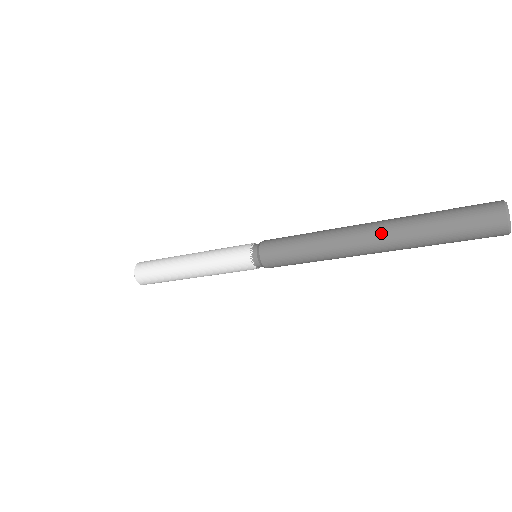
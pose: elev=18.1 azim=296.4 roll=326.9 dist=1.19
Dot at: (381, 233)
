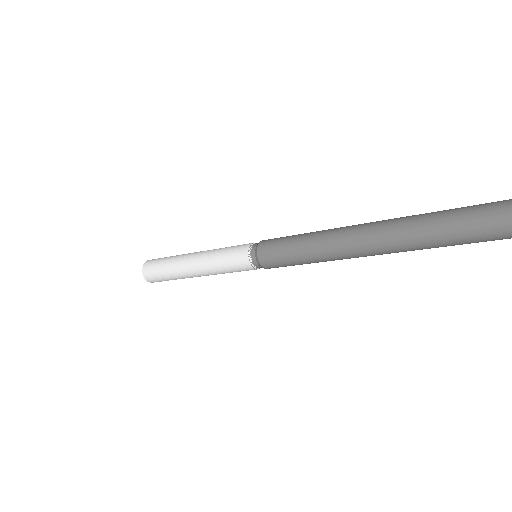
Dot at: (378, 226)
